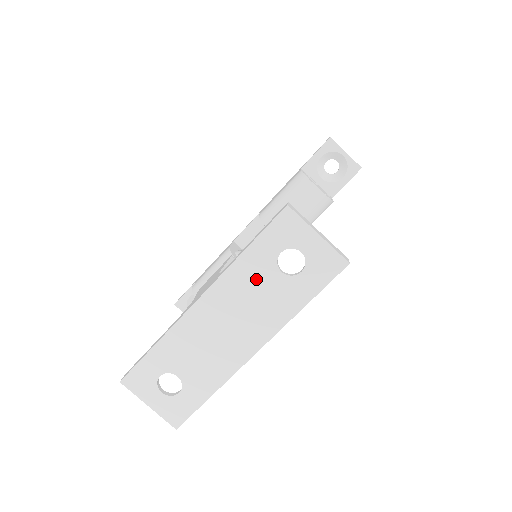
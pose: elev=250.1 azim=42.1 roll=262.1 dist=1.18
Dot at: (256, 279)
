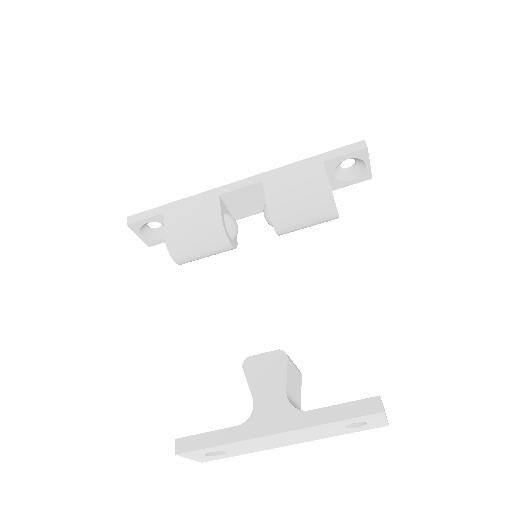
Dot at: (326, 429)
